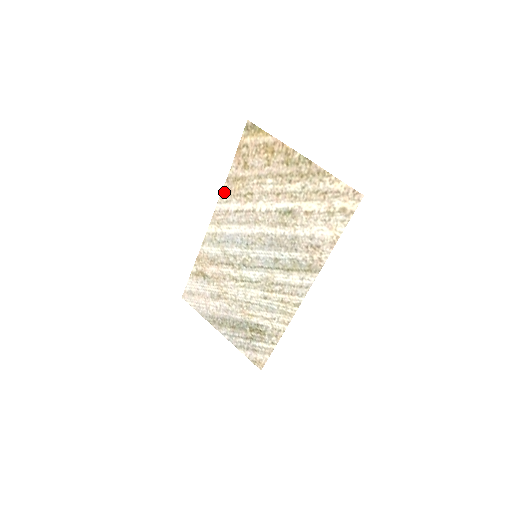
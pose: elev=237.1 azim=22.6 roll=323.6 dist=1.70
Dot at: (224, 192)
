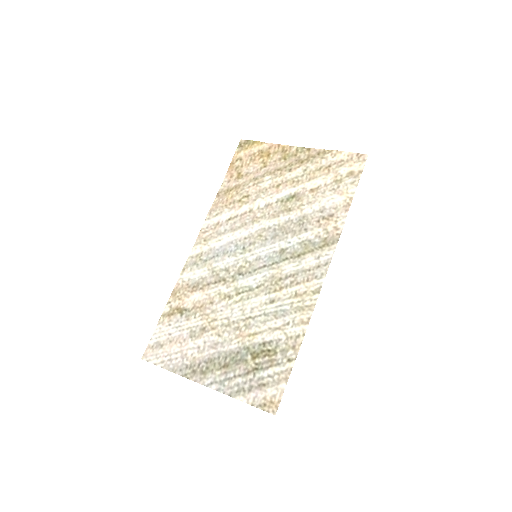
Dot at: (214, 207)
